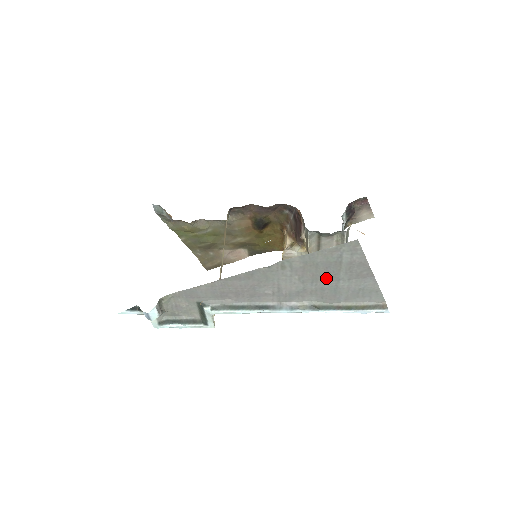
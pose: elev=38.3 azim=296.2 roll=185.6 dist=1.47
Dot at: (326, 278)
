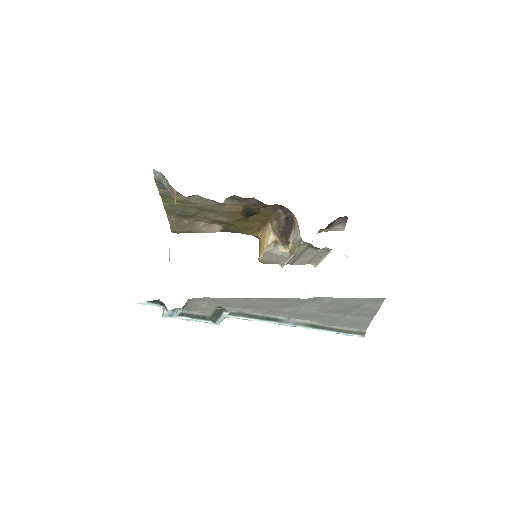
Dot at: (339, 312)
